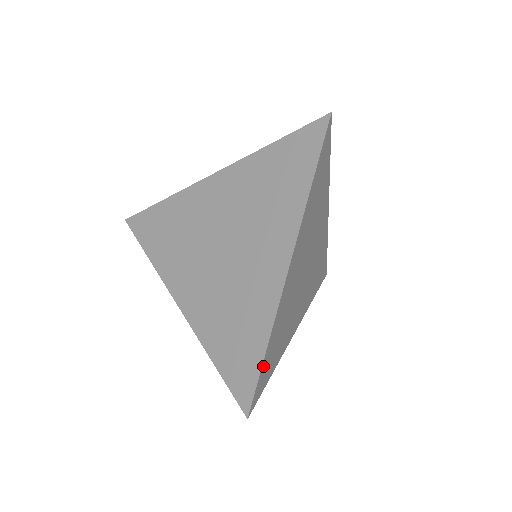
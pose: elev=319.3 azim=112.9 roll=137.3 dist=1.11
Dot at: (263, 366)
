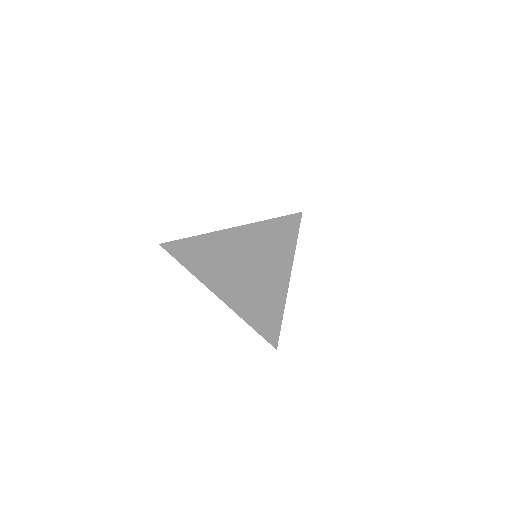
Dot at: (280, 328)
